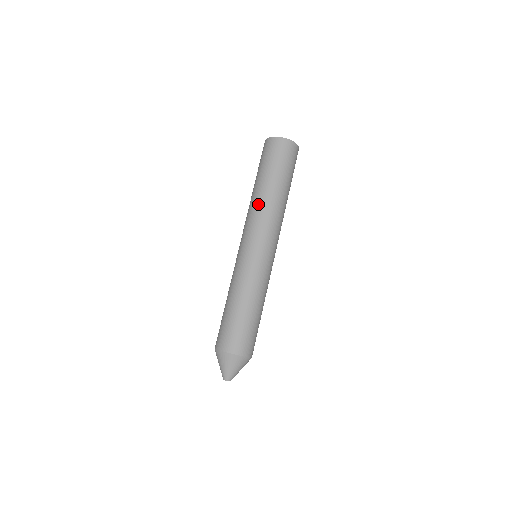
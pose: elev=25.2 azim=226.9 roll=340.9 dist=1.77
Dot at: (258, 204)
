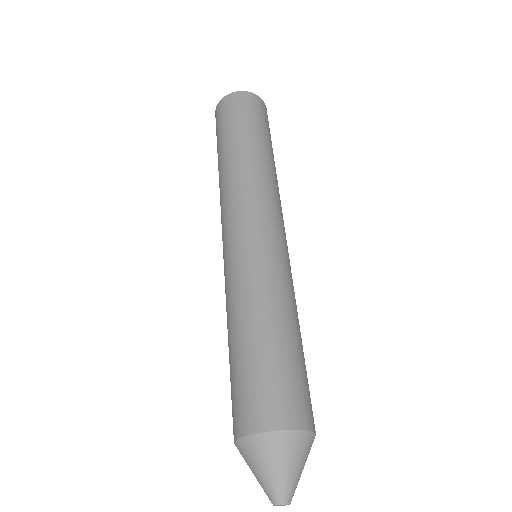
Dot at: (223, 182)
